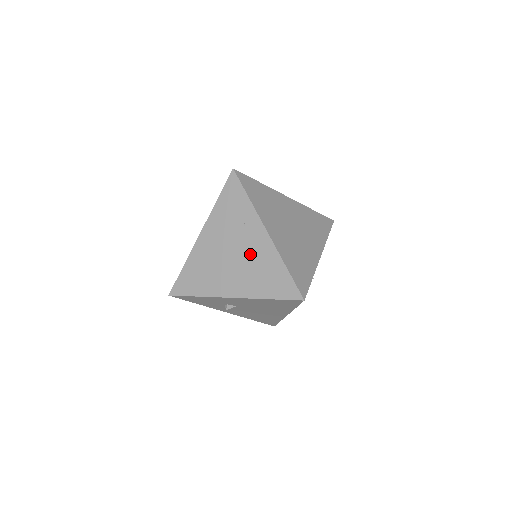
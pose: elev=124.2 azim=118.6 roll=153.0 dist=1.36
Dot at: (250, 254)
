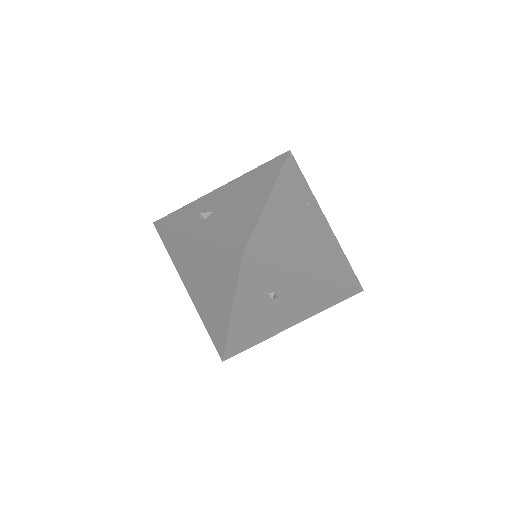
Dot at: (318, 234)
